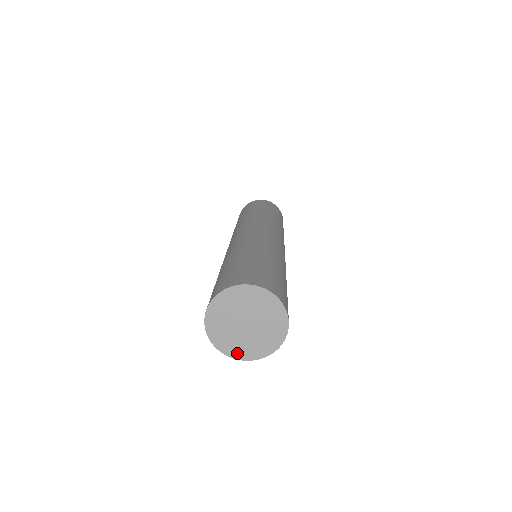
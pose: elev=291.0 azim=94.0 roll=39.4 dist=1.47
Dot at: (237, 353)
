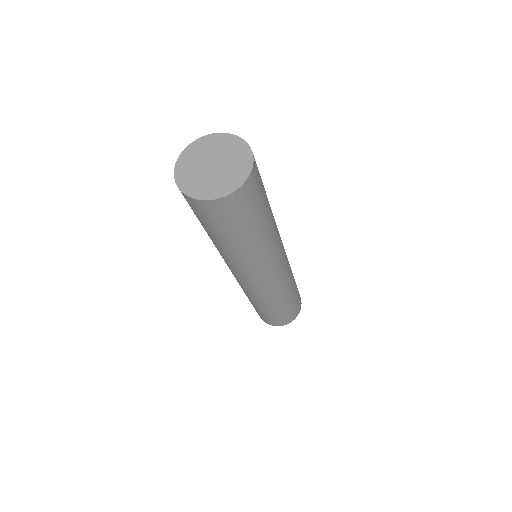
Dot at: (184, 183)
